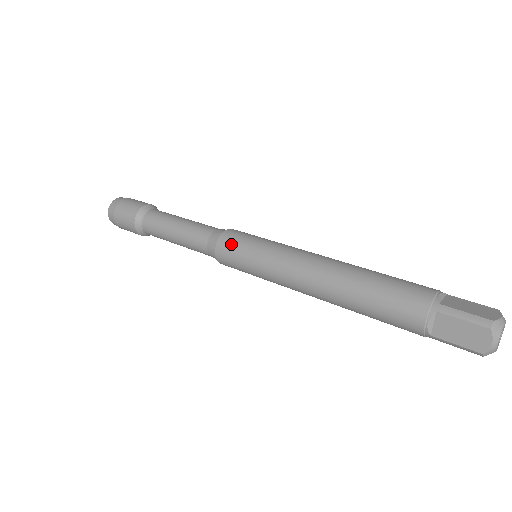
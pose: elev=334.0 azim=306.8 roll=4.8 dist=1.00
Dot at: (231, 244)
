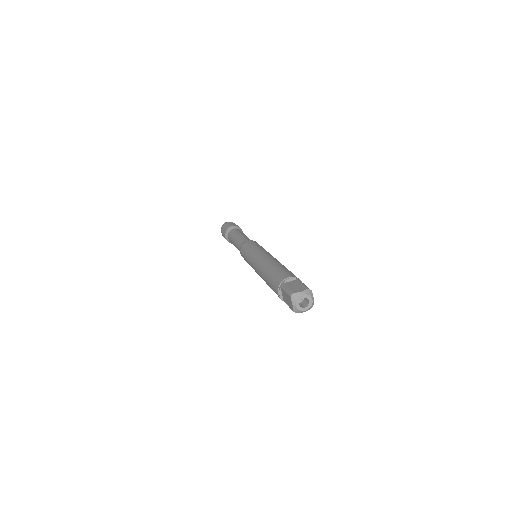
Dot at: (243, 249)
